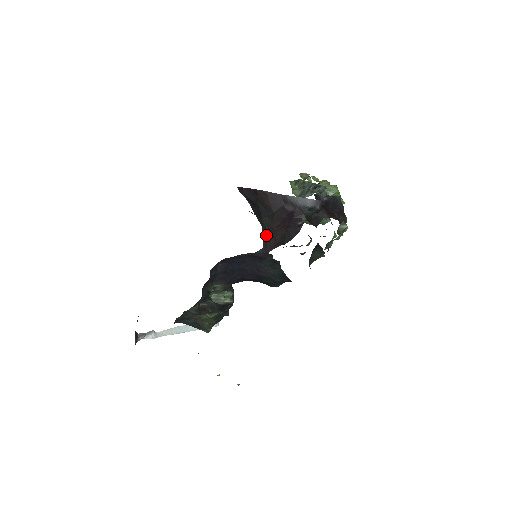
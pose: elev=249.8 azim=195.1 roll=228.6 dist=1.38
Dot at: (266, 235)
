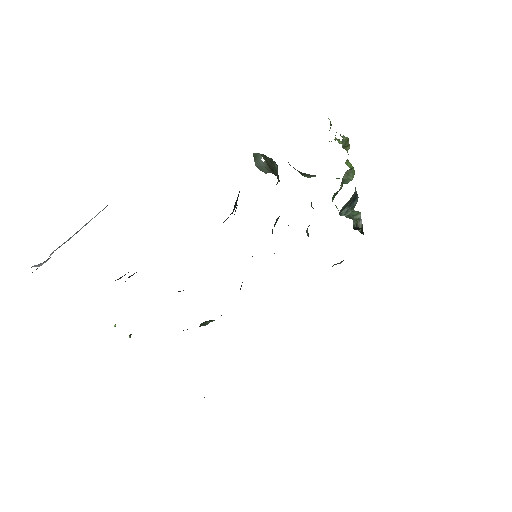
Dot at: occluded
